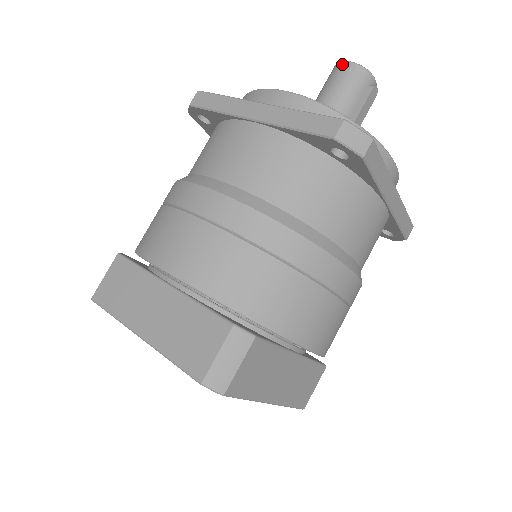
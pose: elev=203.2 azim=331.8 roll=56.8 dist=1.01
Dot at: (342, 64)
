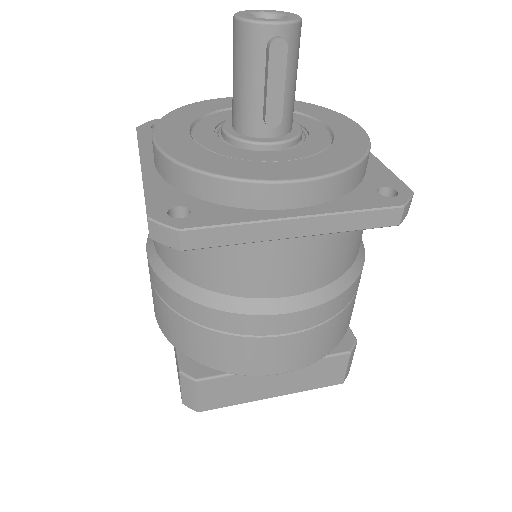
Dot at: (233, 22)
